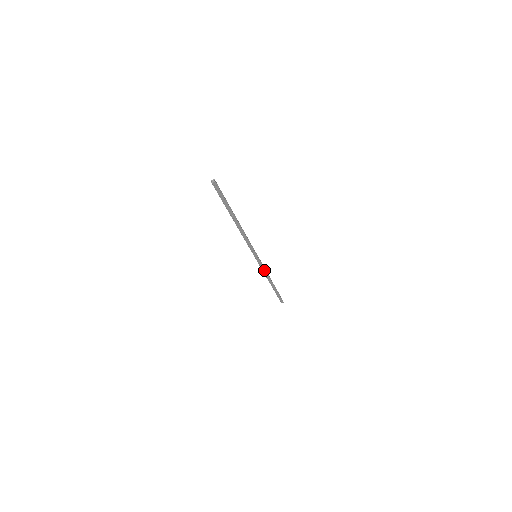
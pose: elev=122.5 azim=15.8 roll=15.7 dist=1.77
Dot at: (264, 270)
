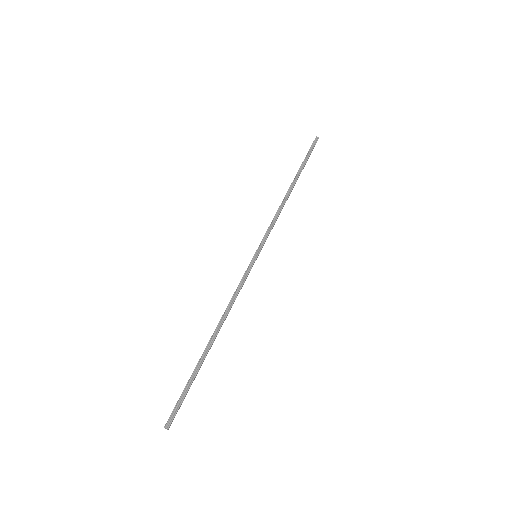
Dot at: (274, 223)
